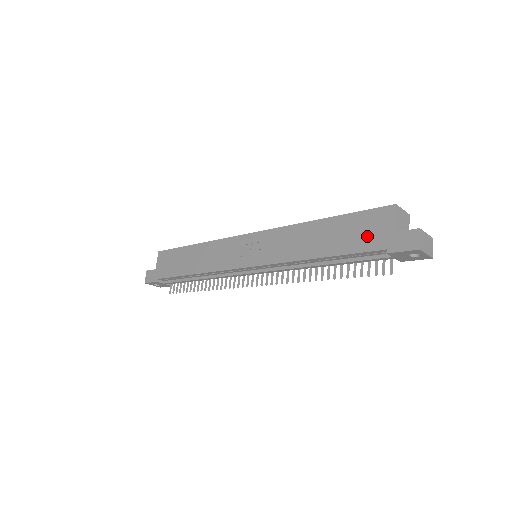
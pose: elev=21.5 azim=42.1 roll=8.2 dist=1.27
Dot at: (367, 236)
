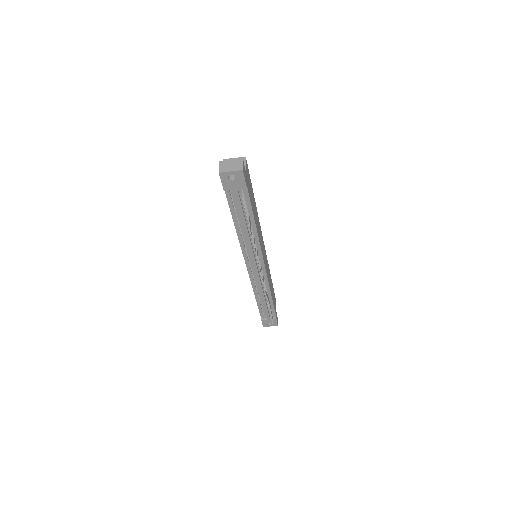
Dot at: occluded
